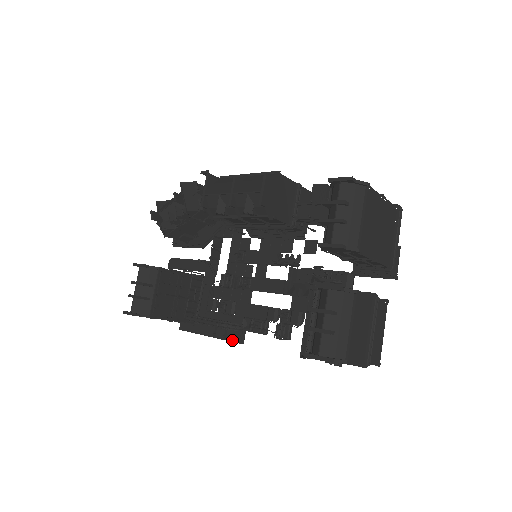
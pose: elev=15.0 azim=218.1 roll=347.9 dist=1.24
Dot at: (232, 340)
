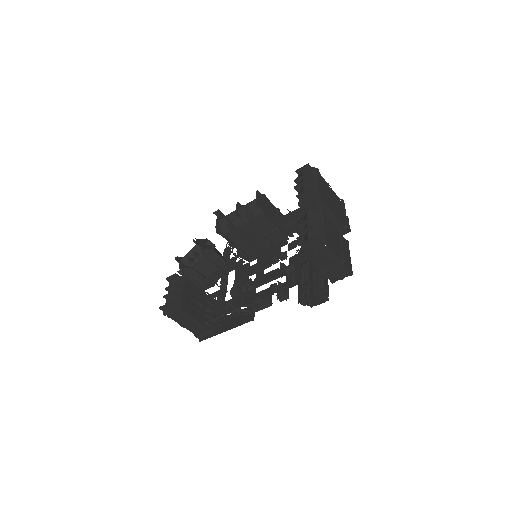
Dot at: (245, 322)
